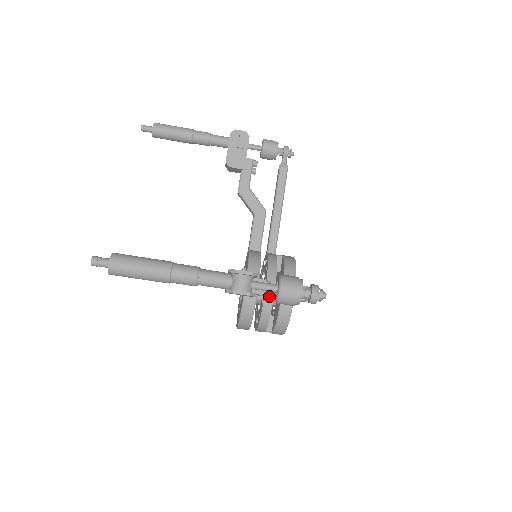
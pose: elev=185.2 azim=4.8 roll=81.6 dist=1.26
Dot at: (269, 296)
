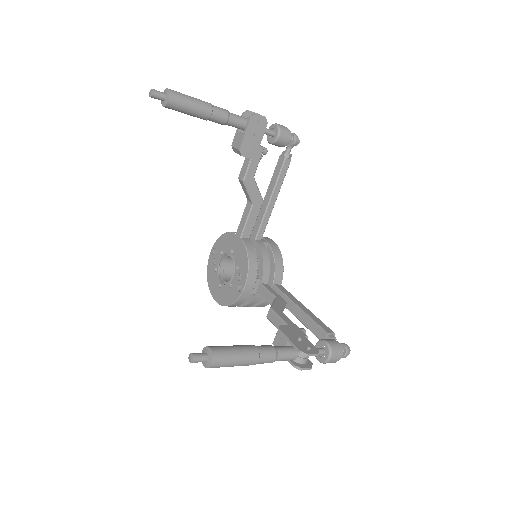
Dot at: occluded
